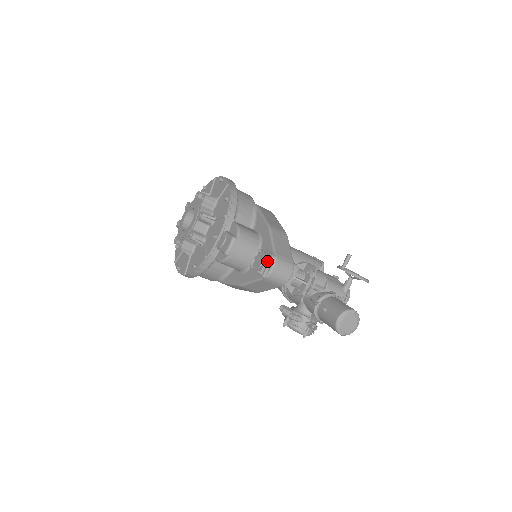
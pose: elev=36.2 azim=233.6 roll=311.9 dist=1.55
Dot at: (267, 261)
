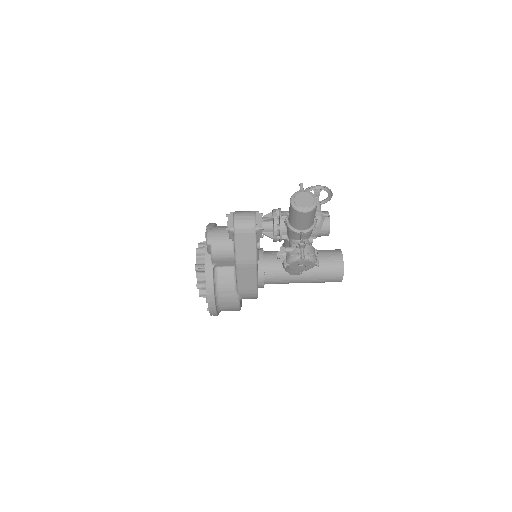
Dot at: (229, 218)
